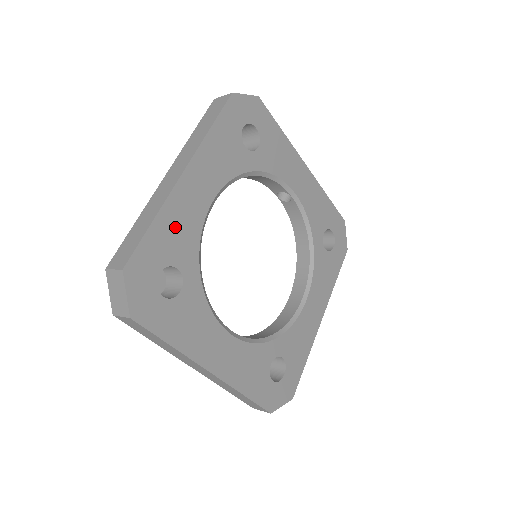
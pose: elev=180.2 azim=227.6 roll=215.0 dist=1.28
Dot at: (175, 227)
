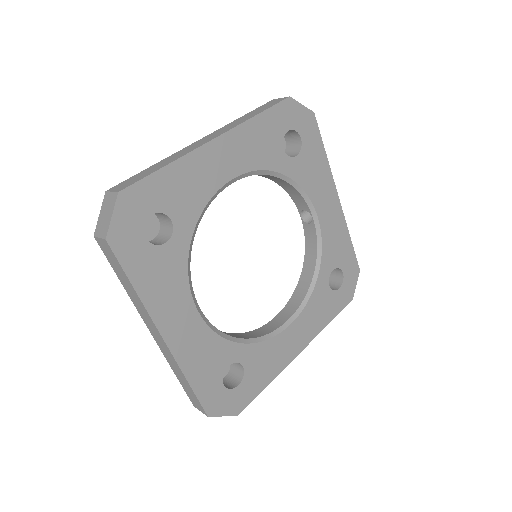
Dot at: (185, 182)
